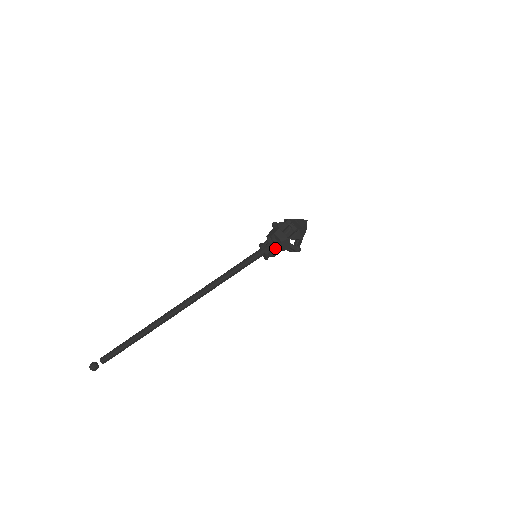
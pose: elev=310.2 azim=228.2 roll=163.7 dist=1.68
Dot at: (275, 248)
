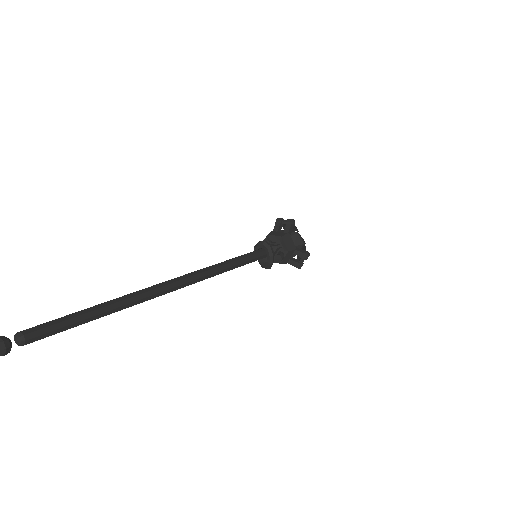
Dot at: (277, 246)
